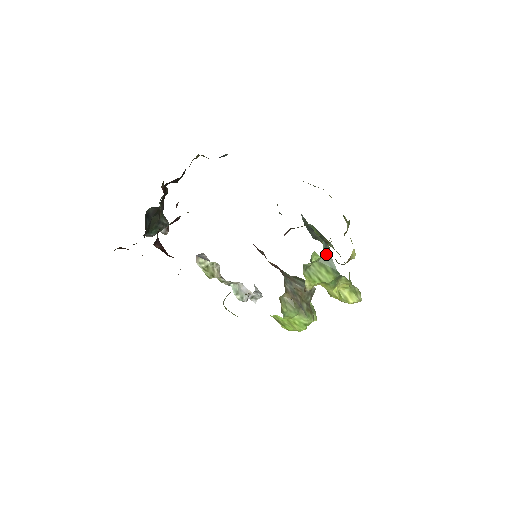
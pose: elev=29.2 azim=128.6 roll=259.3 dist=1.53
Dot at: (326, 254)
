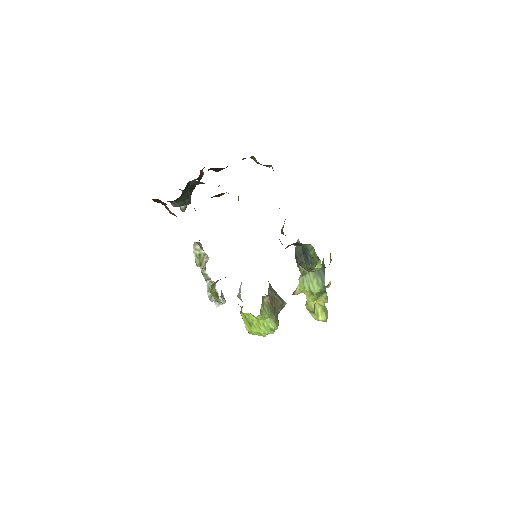
Dot at: (321, 269)
